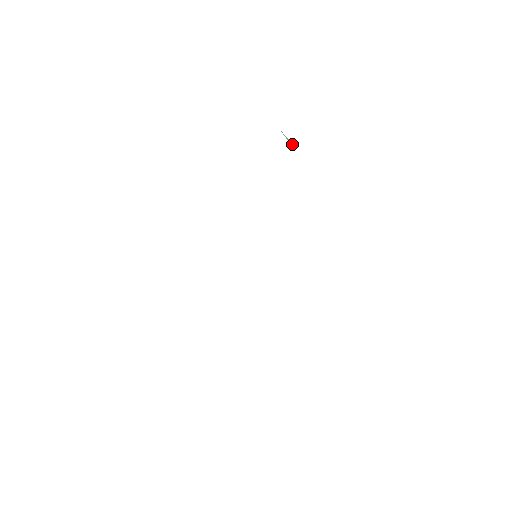
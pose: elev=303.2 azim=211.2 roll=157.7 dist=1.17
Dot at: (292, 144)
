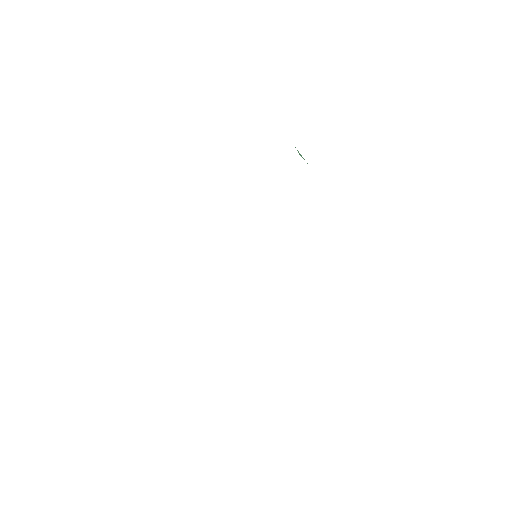
Dot at: occluded
